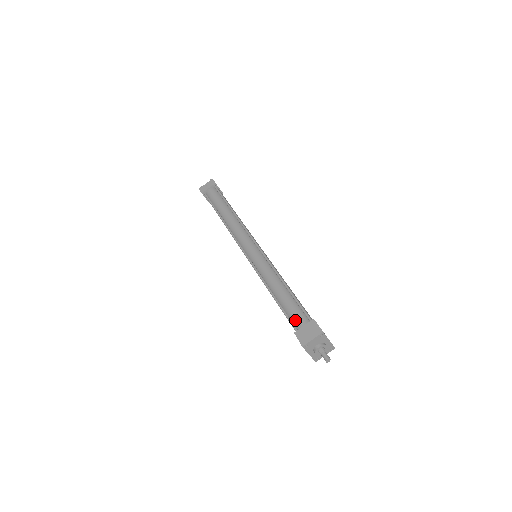
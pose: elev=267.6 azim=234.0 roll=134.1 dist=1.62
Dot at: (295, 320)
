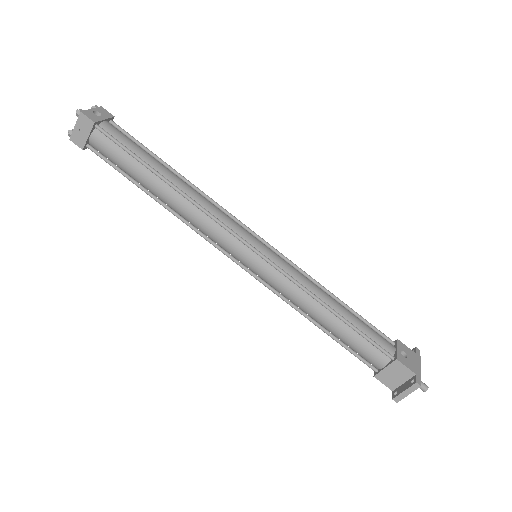
Dot at: (368, 359)
